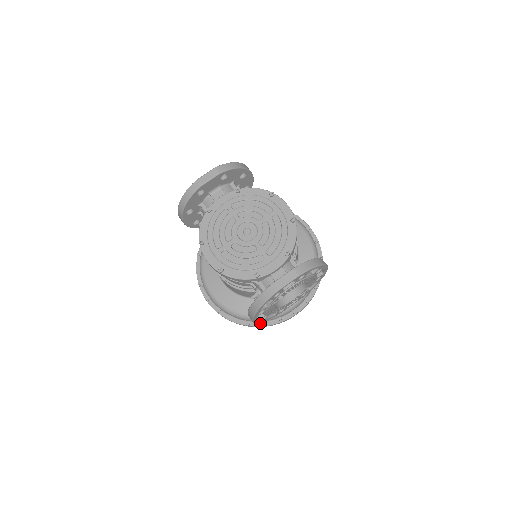
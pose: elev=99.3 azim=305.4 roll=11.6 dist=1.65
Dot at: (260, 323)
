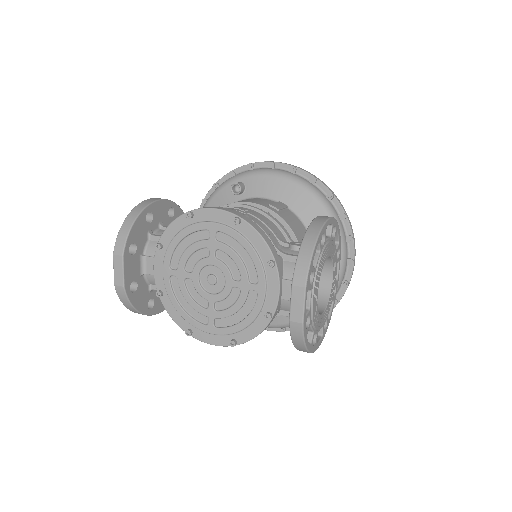
Dot at: occluded
